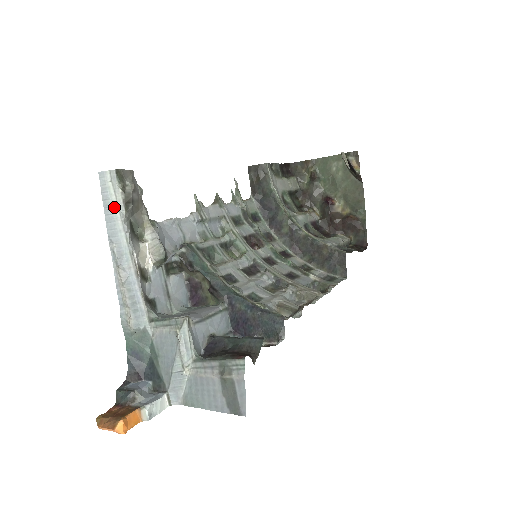
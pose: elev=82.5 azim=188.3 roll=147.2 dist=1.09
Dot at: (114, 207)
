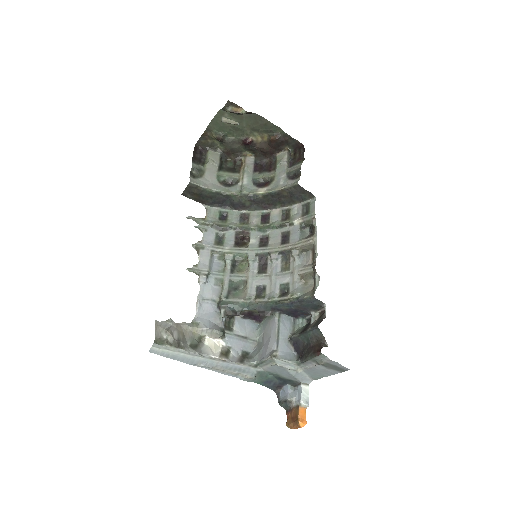
Dot at: (176, 354)
